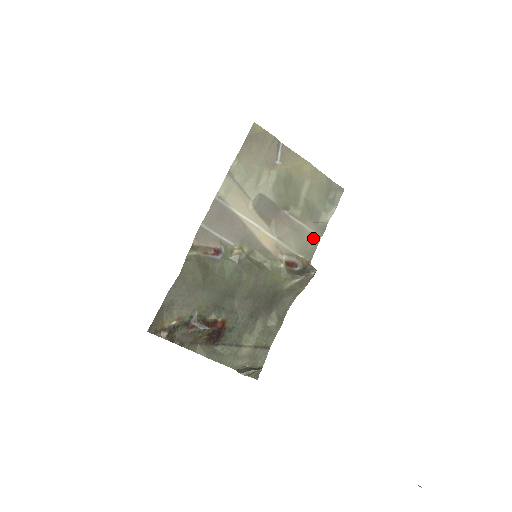
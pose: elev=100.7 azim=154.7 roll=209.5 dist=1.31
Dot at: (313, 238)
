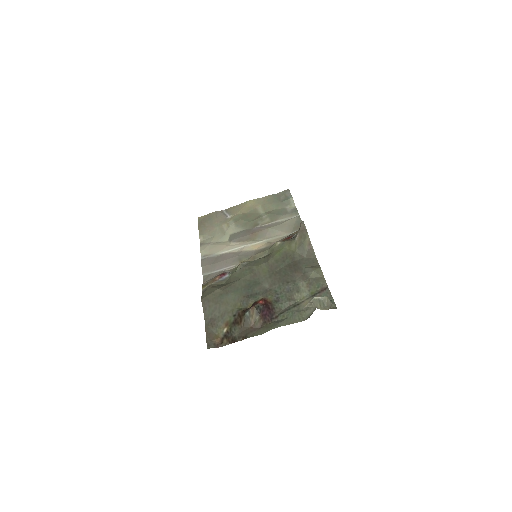
Dot at: (293, 220)
